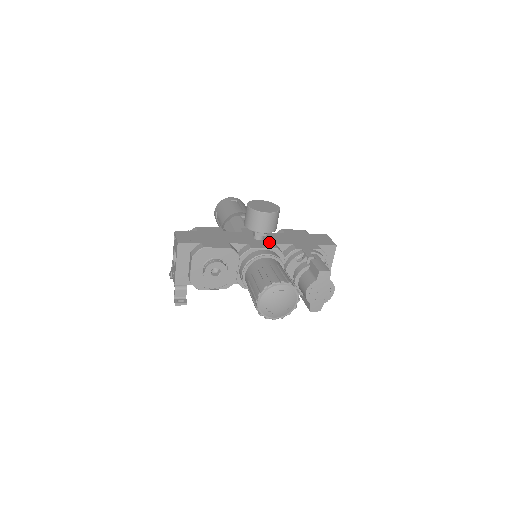
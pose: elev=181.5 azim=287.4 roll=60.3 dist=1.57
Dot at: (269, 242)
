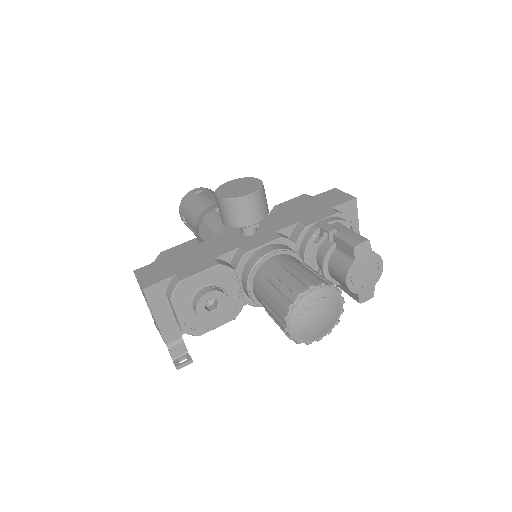
Dot at: (266, 232)
